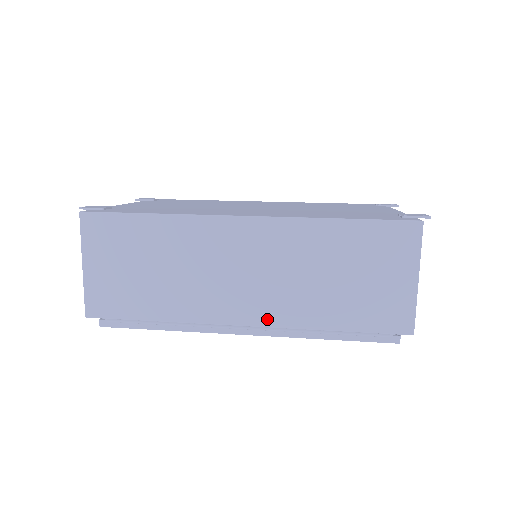
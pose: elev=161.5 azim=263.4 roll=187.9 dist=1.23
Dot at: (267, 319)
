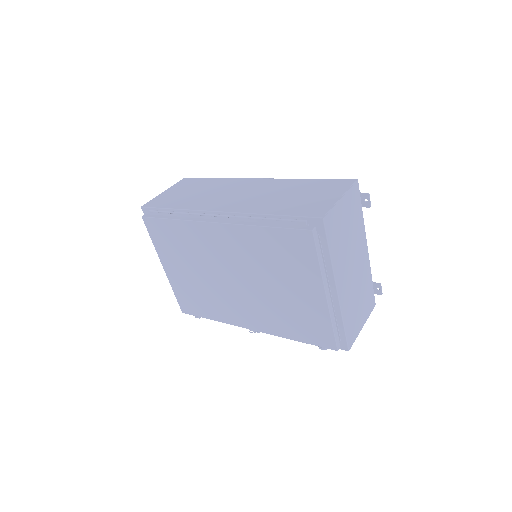
Dot at: (235, 209)
